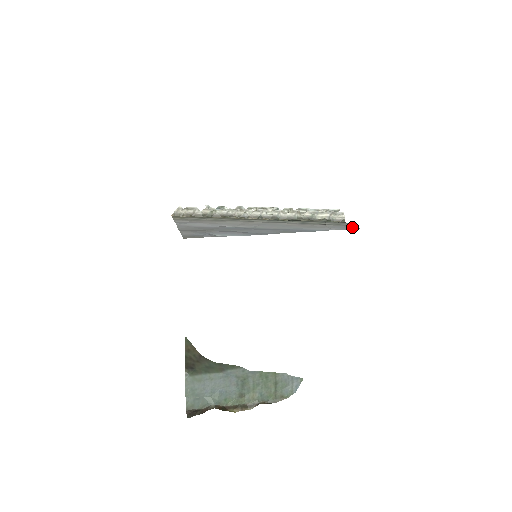
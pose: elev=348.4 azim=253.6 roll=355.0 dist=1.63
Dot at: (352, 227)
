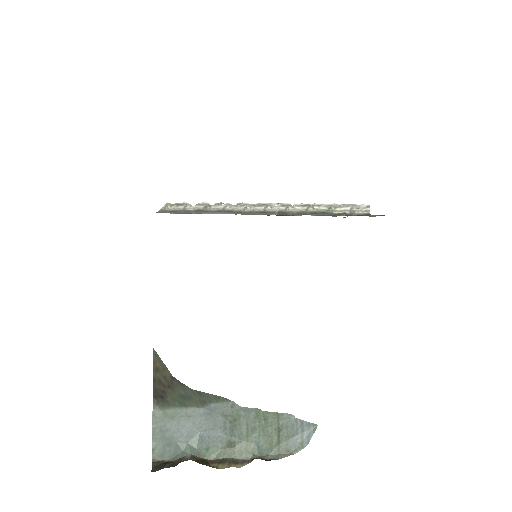
Dot at: (379, 215)
